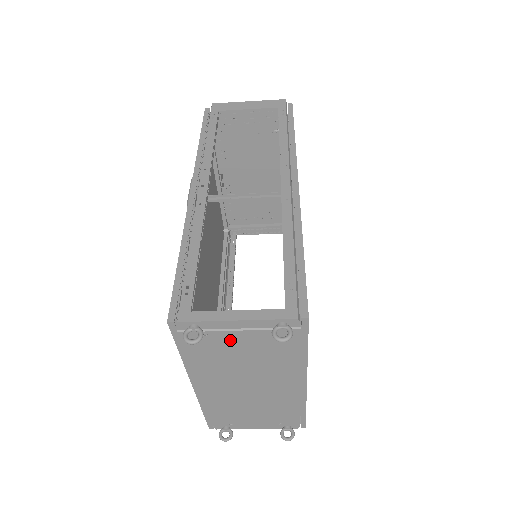
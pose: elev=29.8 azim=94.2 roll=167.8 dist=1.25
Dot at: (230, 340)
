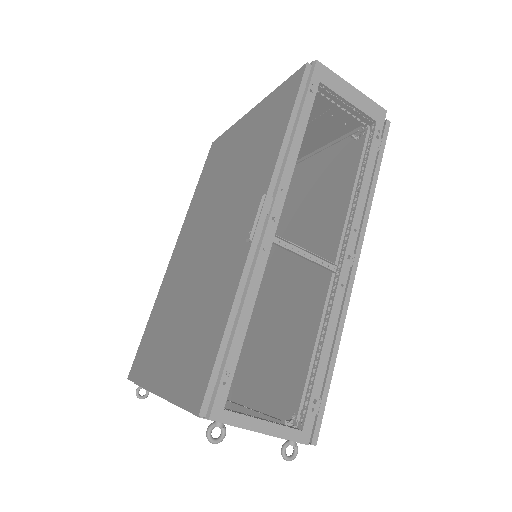
Dot at: occluded
